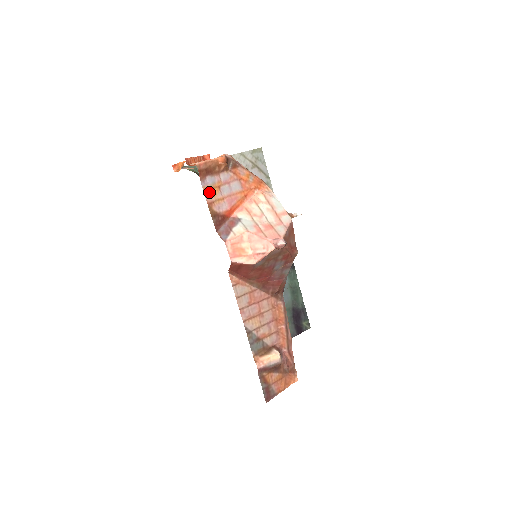
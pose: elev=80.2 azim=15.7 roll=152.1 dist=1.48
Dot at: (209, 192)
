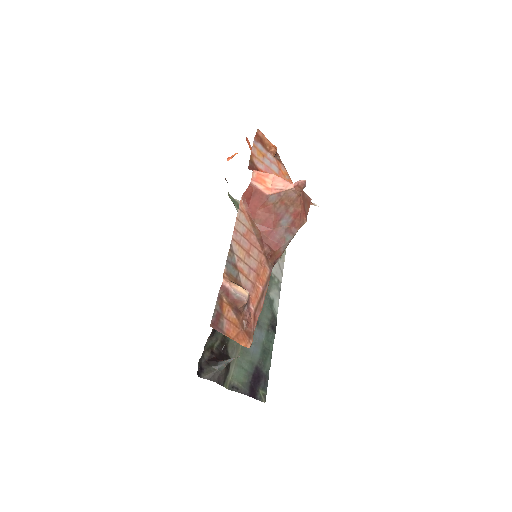
Dot at: (256, 150)
